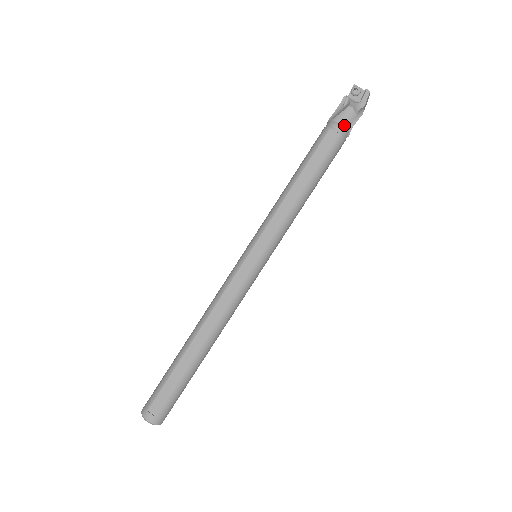
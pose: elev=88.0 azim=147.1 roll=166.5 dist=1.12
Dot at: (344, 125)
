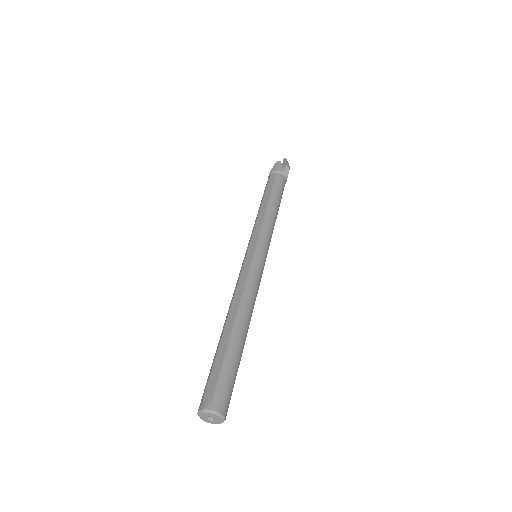
Dot at: (277, 170)
